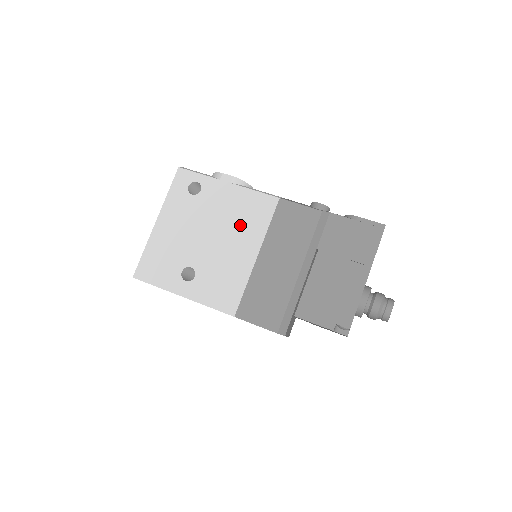
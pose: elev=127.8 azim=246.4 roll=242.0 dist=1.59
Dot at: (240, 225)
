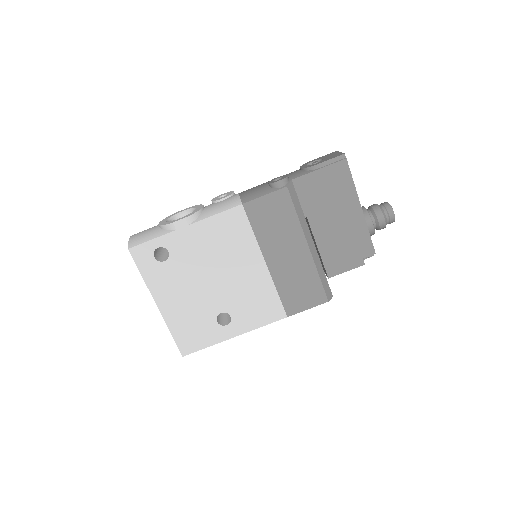
Dot at: (229, 252)
